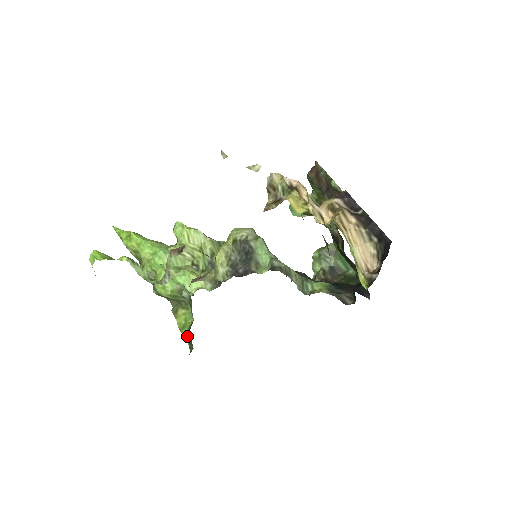
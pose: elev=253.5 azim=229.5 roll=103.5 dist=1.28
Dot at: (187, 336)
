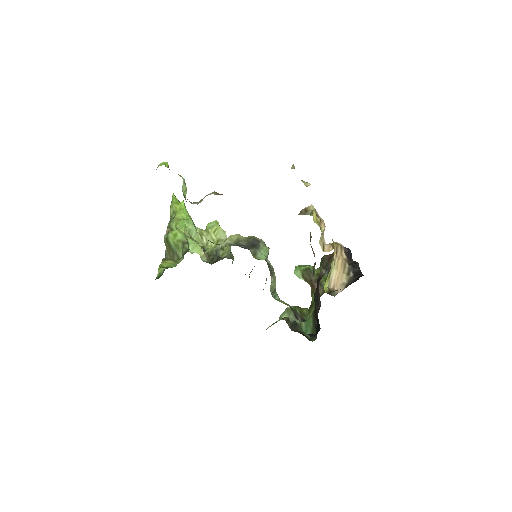
Dot at: (161, 272)
